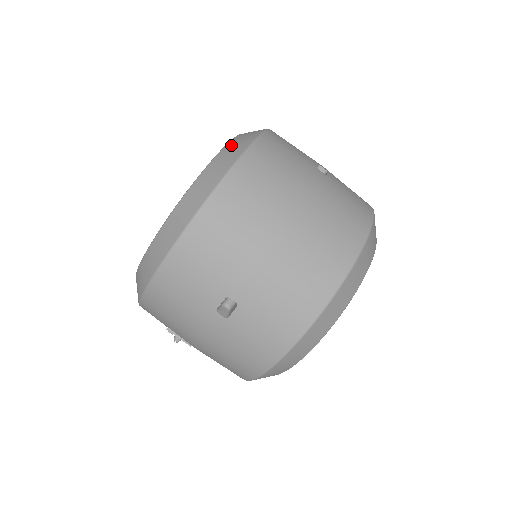
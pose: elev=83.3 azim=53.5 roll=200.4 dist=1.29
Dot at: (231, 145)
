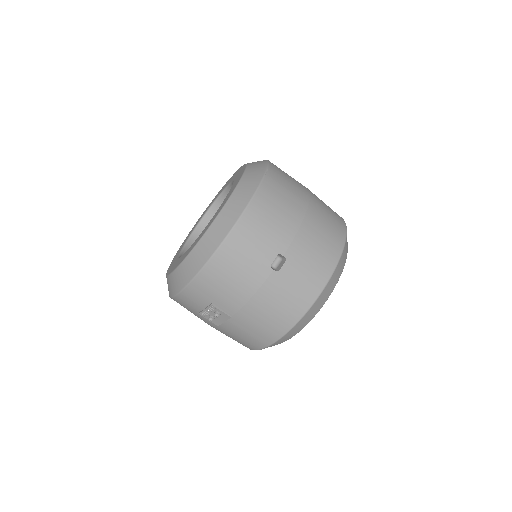
Dot at: (252, 164)
